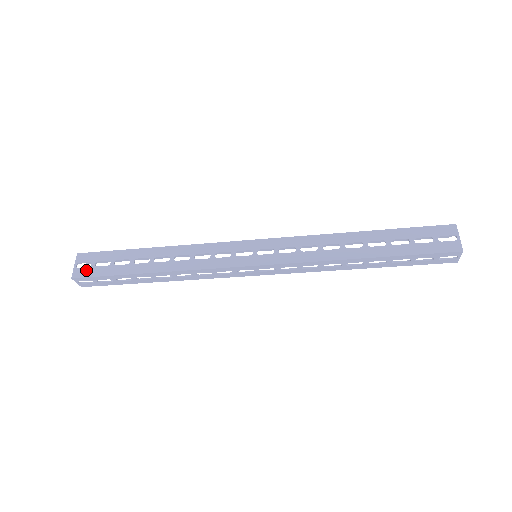
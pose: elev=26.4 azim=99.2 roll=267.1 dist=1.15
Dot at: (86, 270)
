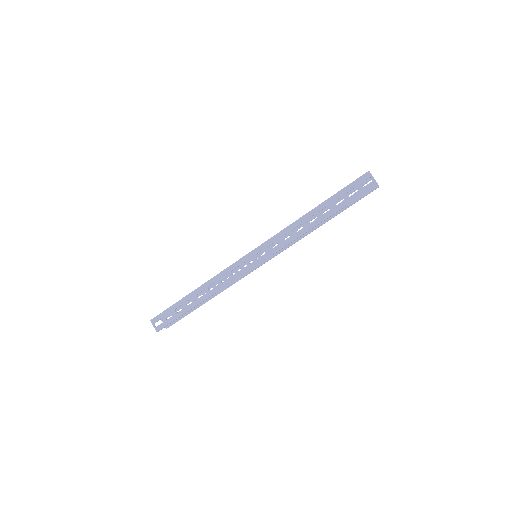
Dot at: occluded
